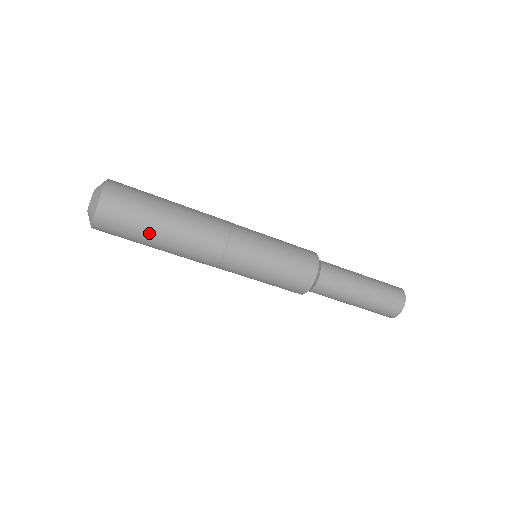
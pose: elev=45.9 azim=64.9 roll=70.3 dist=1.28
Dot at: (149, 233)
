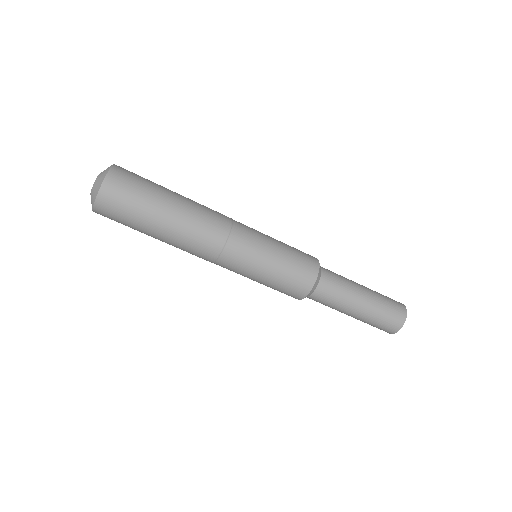
Dot at: (158, 200)
